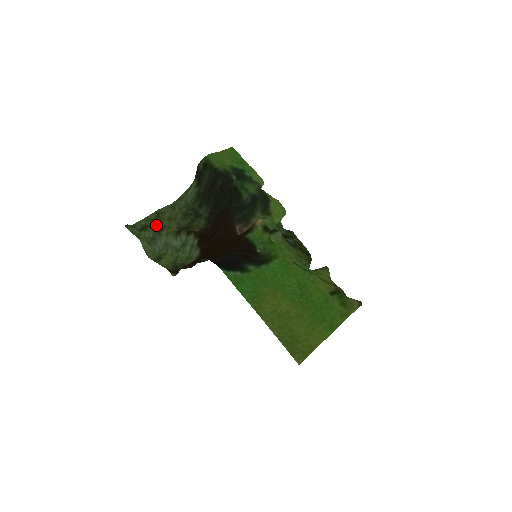
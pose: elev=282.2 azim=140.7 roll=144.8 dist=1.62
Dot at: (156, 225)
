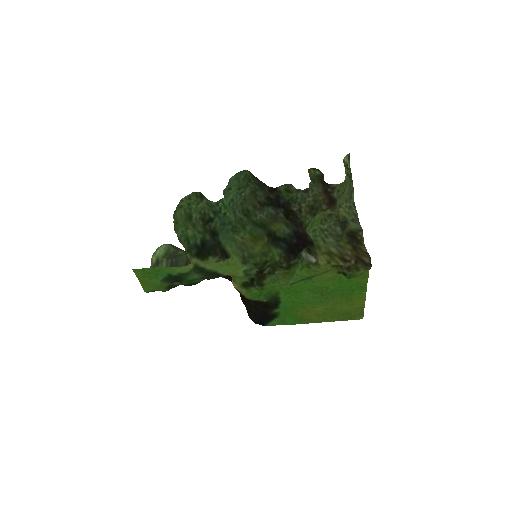
Dot at: occluded
